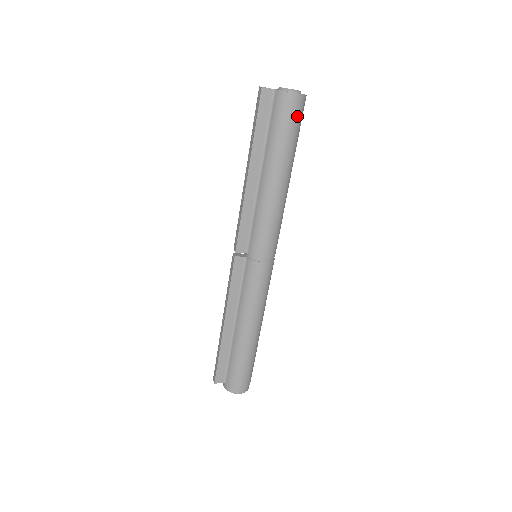
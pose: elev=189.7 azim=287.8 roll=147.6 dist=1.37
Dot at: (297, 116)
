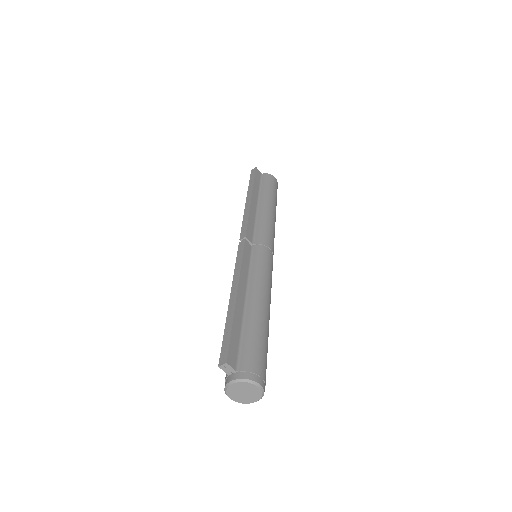
Dot at: occluded
